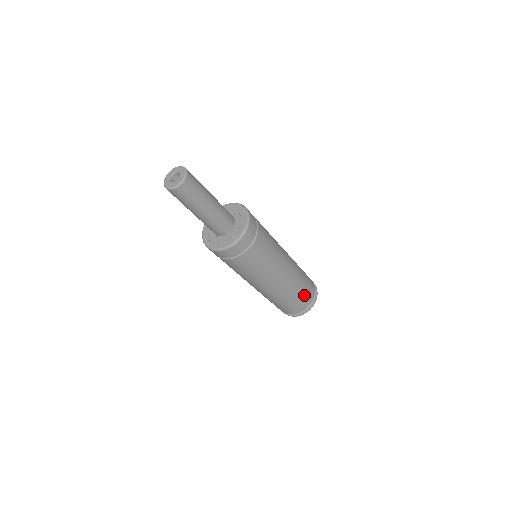
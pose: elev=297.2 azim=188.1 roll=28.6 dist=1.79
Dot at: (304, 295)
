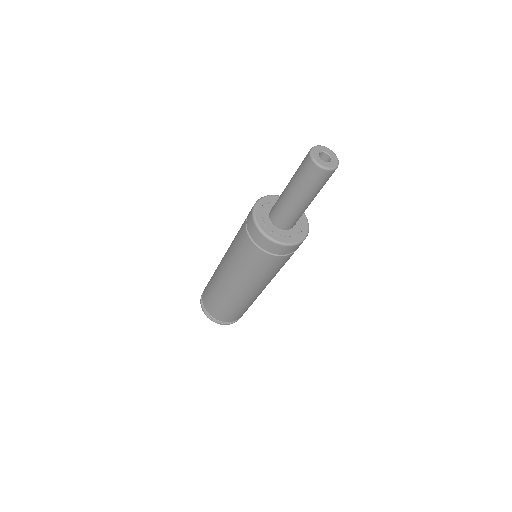
Dot at: (235, 314)
